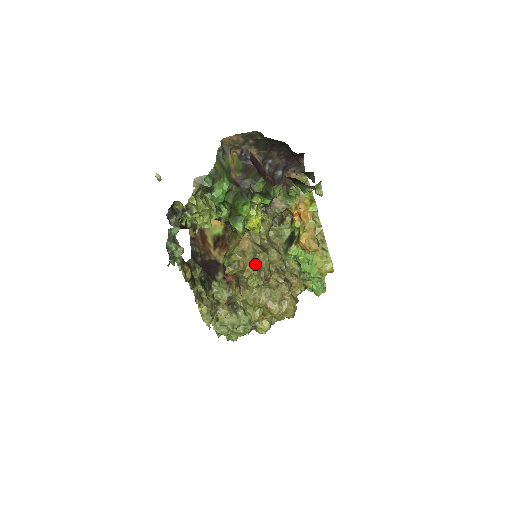
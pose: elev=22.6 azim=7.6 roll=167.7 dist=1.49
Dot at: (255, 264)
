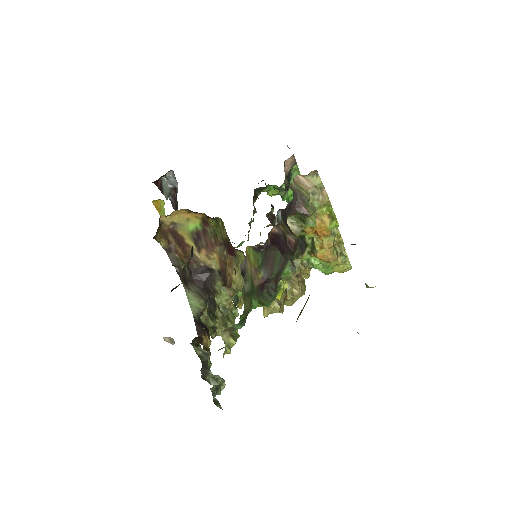
Dot at: (274, 303)
